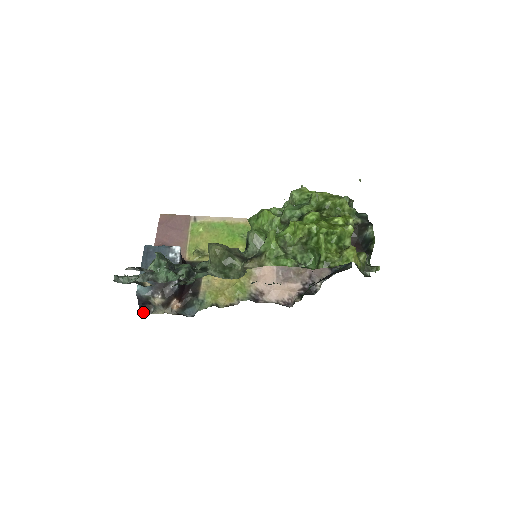
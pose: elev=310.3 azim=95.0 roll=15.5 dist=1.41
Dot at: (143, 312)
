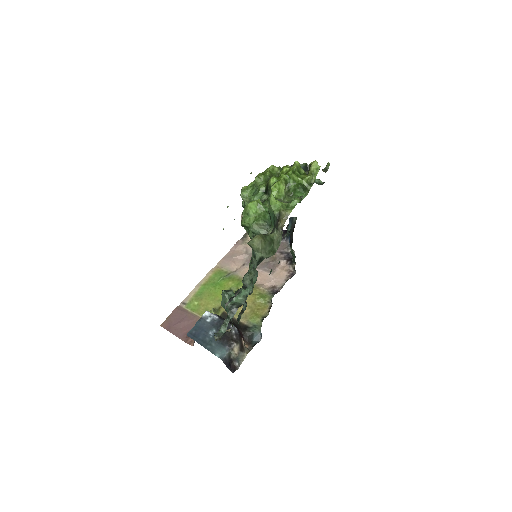
Dot at: occluded
